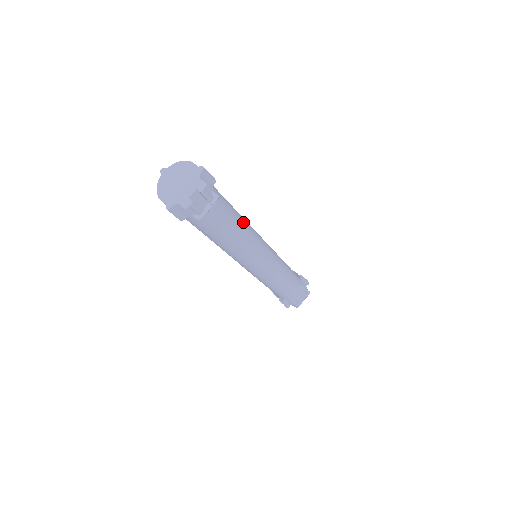
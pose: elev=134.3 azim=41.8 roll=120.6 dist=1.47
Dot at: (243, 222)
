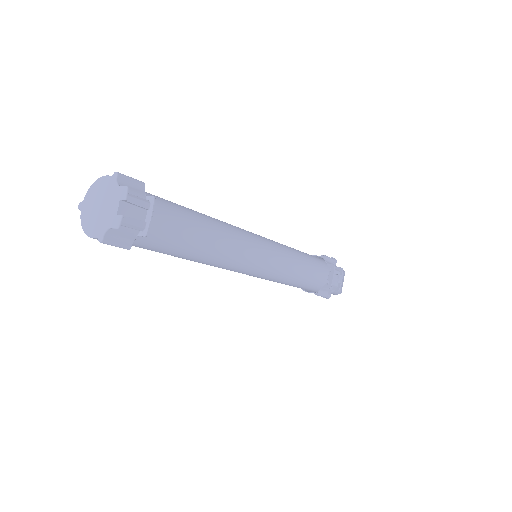
Dot at: (212, 220)
